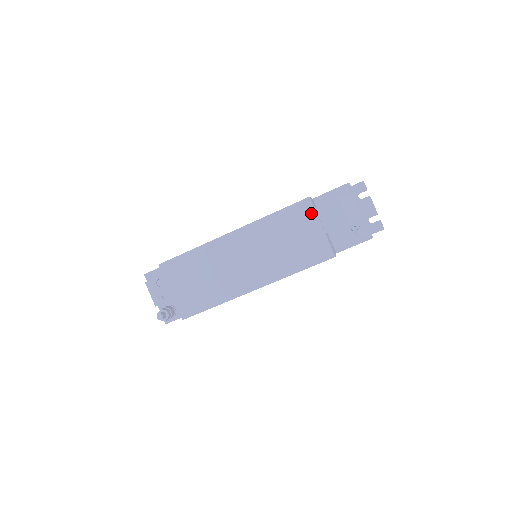
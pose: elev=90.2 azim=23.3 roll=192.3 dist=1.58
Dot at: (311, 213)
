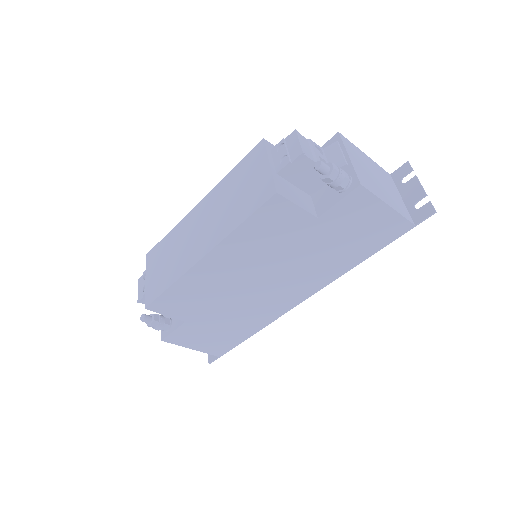
Dot at: (262, 154)
